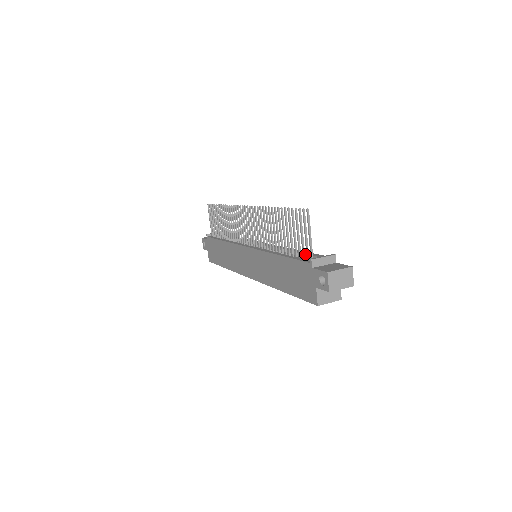
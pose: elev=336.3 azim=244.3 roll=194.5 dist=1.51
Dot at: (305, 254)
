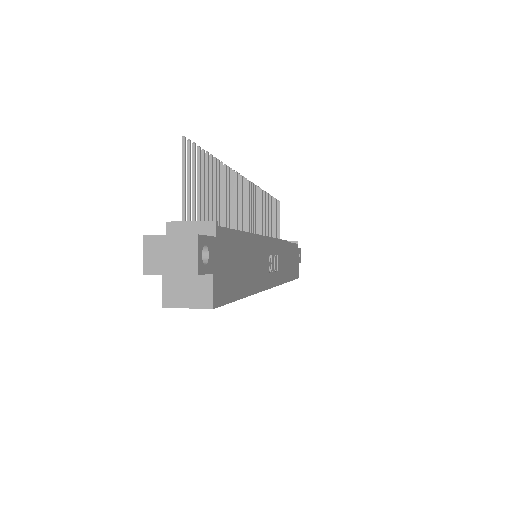
Dot at: occluded
